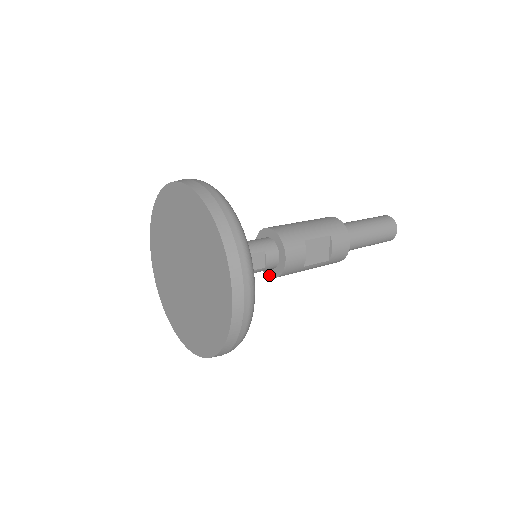
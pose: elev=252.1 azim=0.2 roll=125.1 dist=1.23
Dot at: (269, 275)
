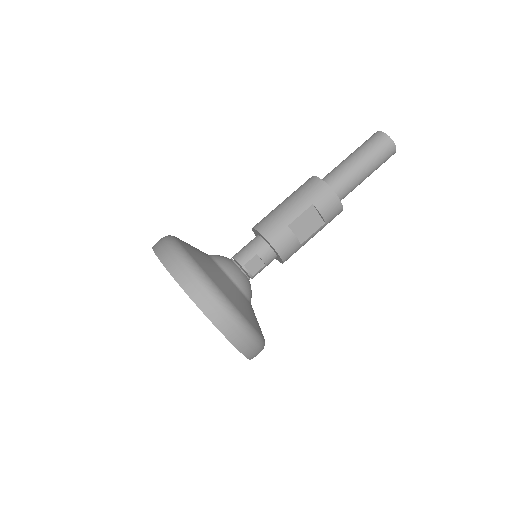
Dot at: occluded
